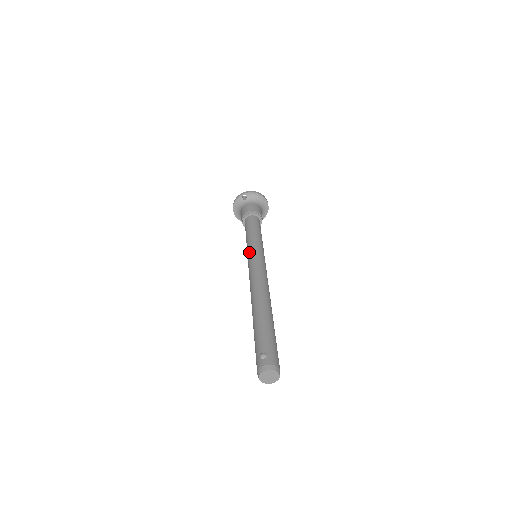
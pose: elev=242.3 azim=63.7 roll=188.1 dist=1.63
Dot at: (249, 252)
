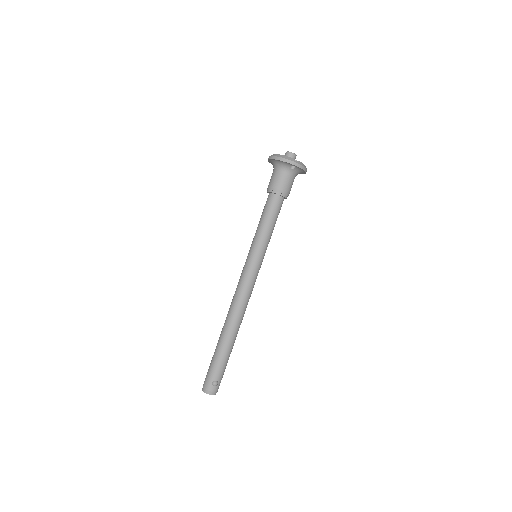
Dot at: (255, 257)
